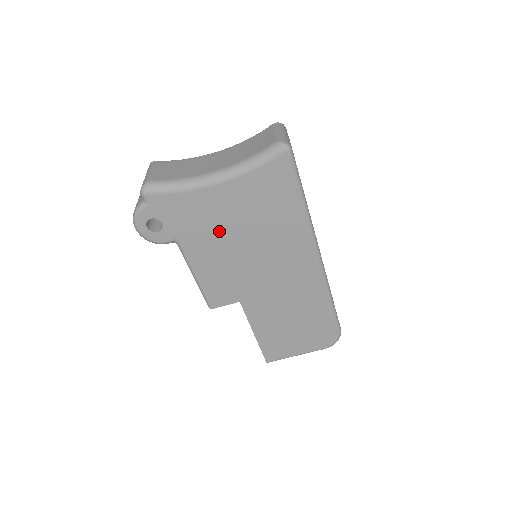
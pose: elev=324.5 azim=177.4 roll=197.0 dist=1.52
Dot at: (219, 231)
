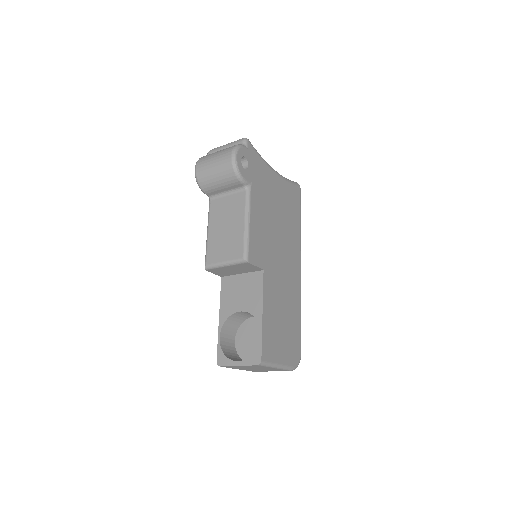
Dot at: (269, 201)
